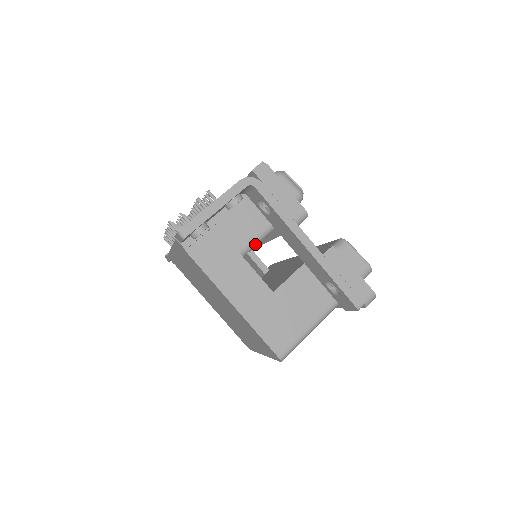
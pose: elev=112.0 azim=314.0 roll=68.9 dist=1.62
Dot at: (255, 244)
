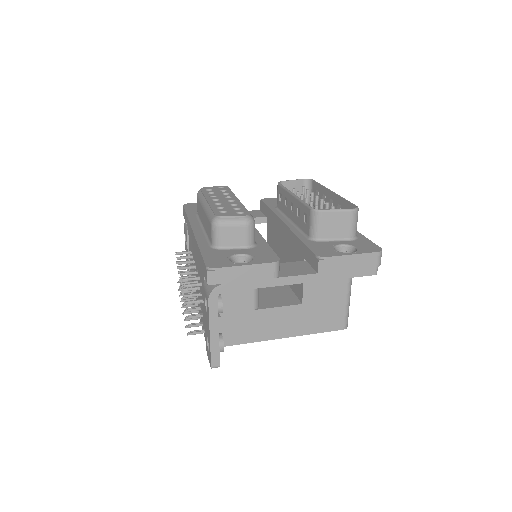
Dot at: (258, 292)
